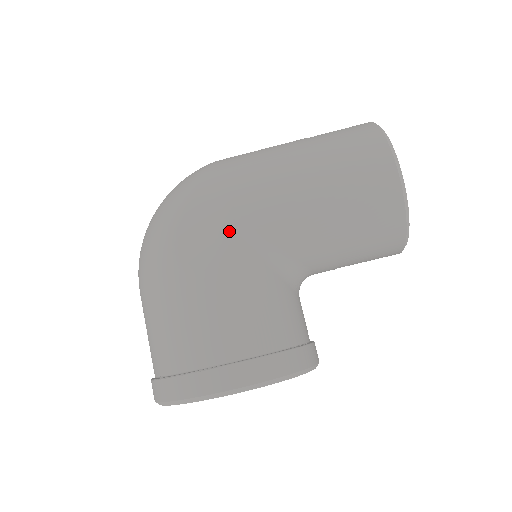
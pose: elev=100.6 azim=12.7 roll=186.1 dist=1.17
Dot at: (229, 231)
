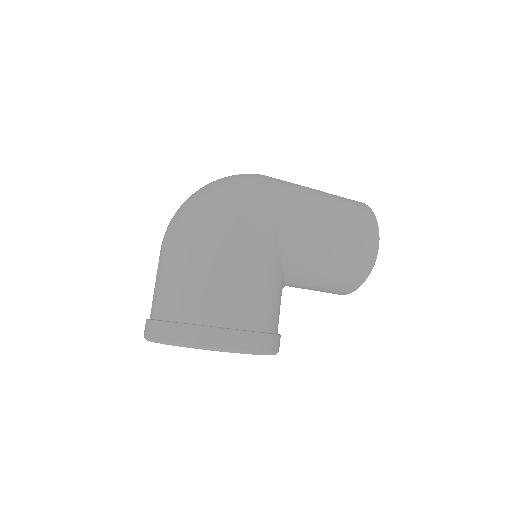
Dot at: (273, 235)
